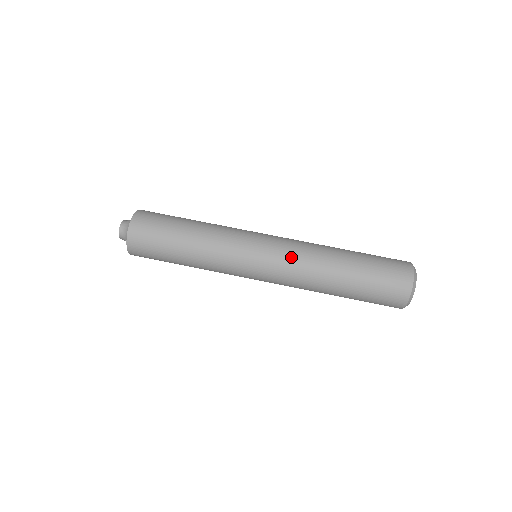
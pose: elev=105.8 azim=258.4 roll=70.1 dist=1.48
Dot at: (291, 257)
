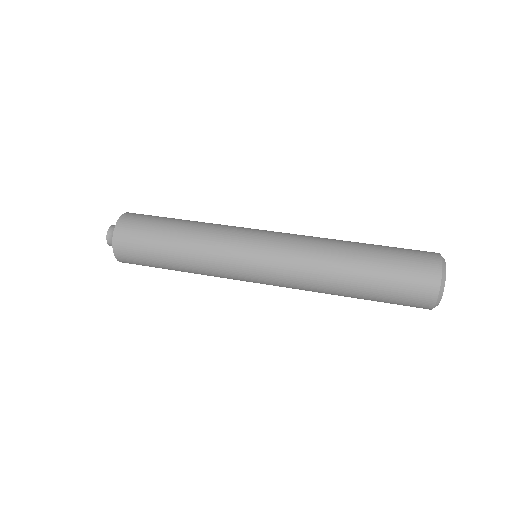
Dot at: (291, 262)
